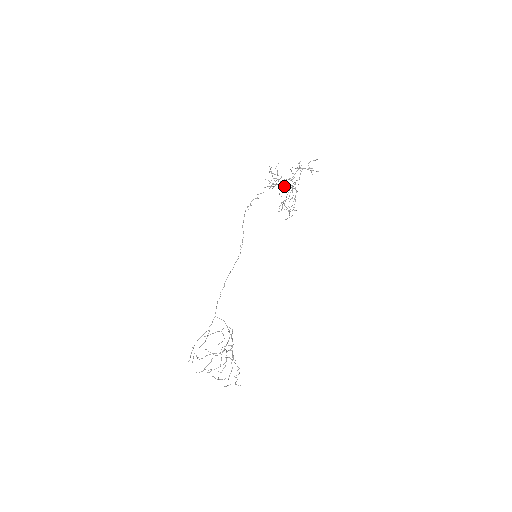
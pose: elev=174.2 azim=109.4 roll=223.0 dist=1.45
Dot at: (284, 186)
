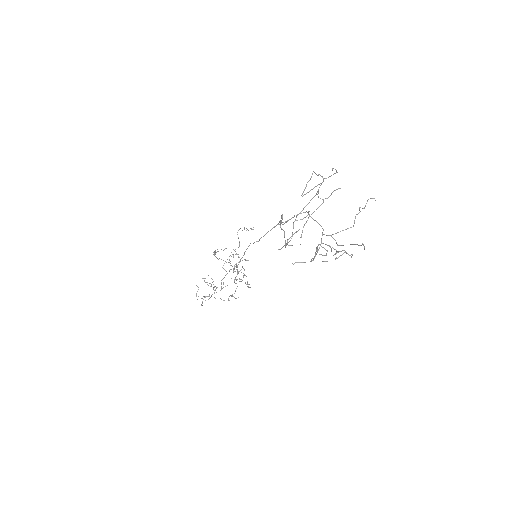
Dot at: occluded
